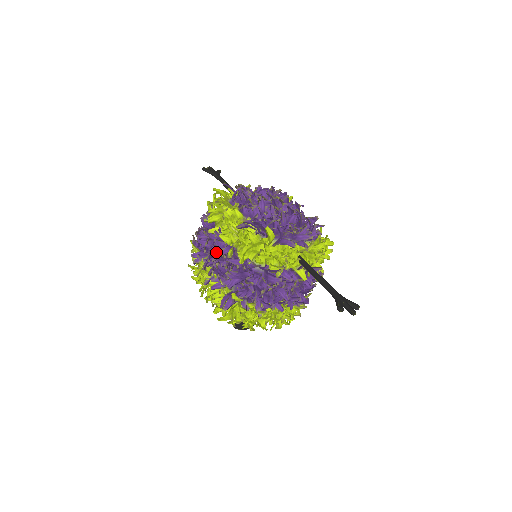
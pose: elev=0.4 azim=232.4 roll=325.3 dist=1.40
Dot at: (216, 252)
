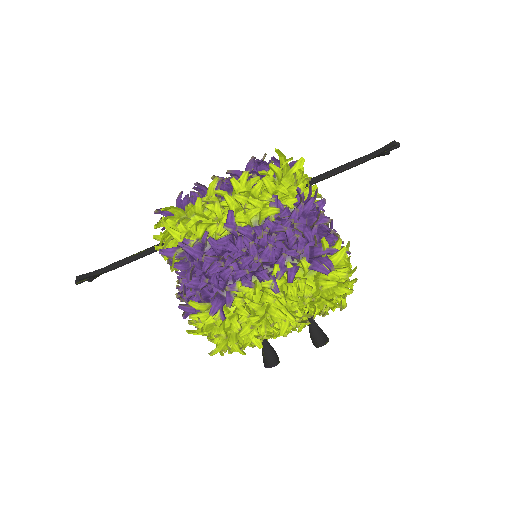
Dot at: (251, 242)
